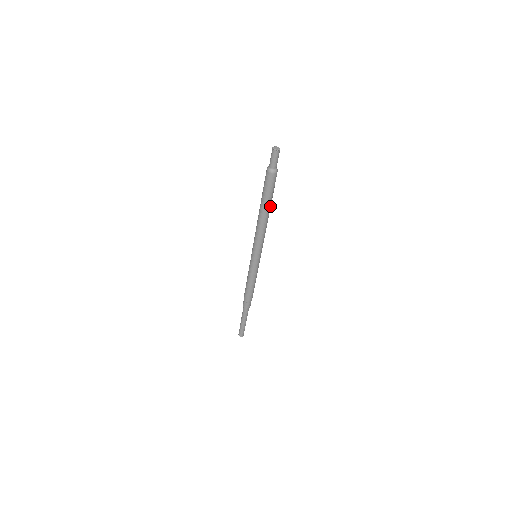
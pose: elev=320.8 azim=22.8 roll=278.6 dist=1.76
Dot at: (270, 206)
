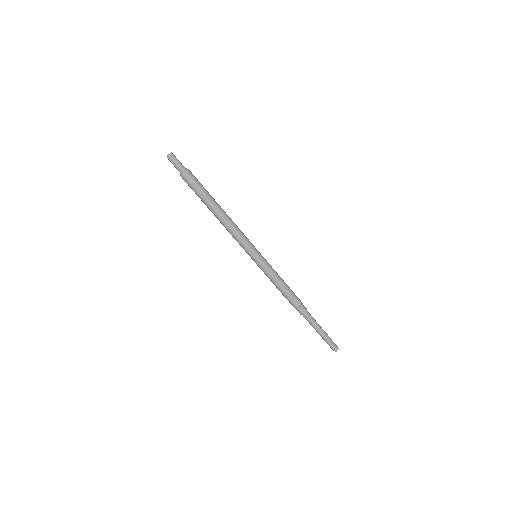
Dot at: (215, 201)
